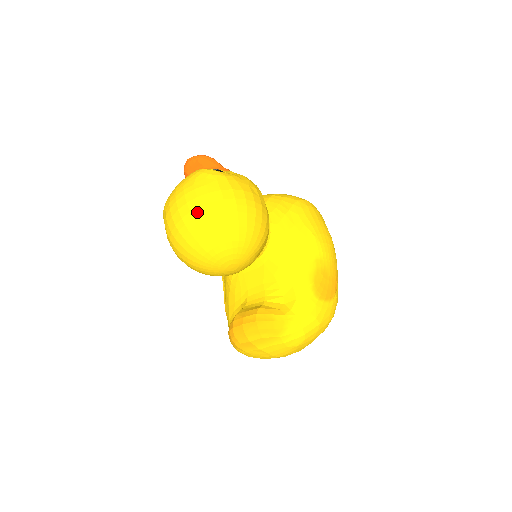
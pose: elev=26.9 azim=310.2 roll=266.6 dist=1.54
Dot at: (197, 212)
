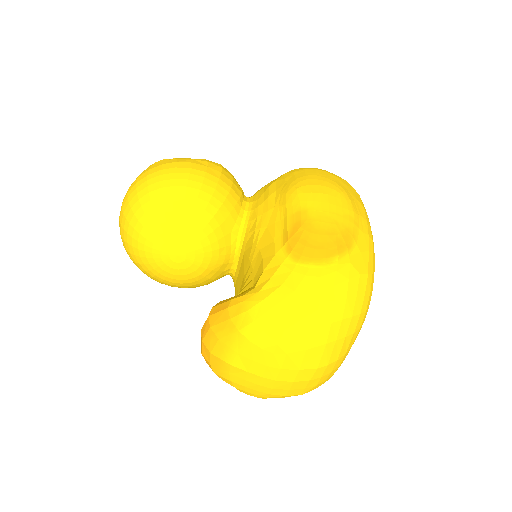
Dot at: (125, 201)
